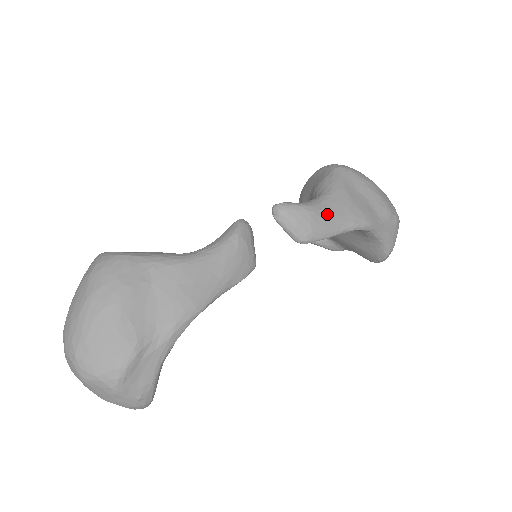
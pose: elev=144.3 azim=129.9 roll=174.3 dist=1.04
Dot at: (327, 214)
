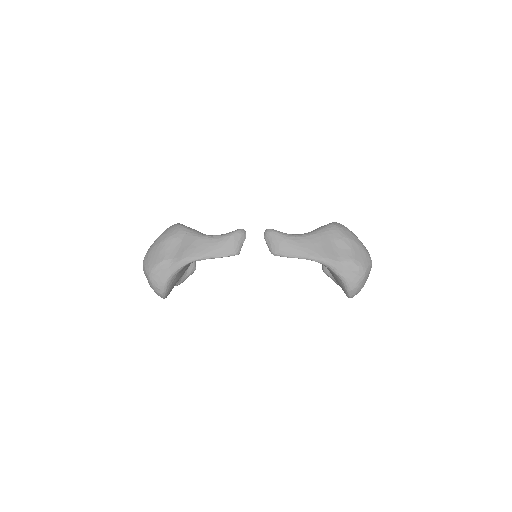
Dot at: (295, 244)
